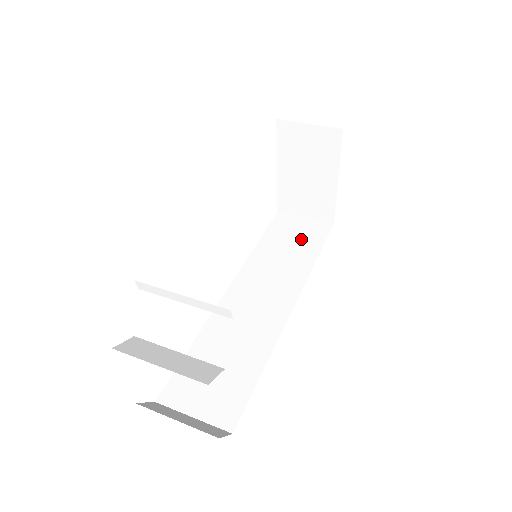
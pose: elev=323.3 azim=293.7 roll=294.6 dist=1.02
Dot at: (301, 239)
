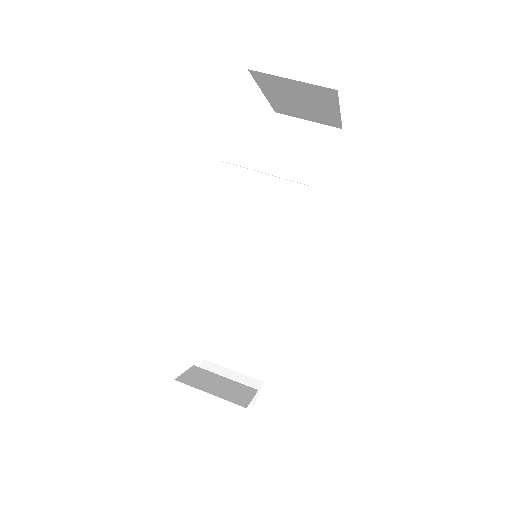
Dot at: (305, 161)
